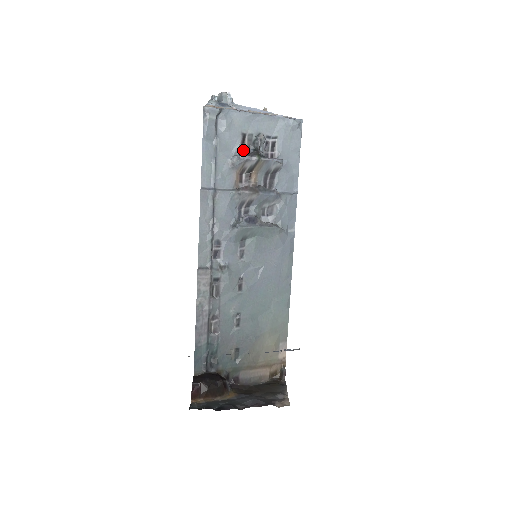
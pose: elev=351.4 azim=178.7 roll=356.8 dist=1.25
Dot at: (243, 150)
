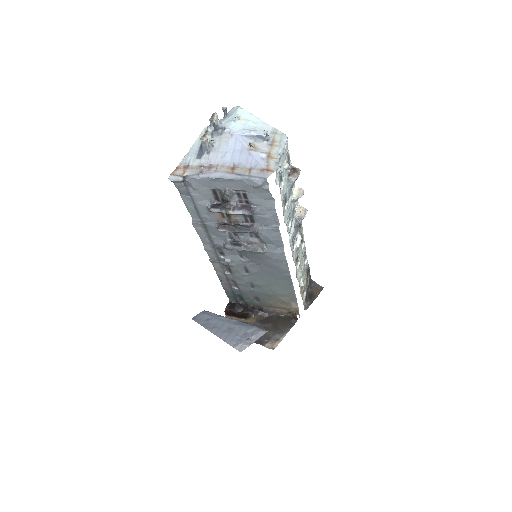
Dot at: (218, 198)
